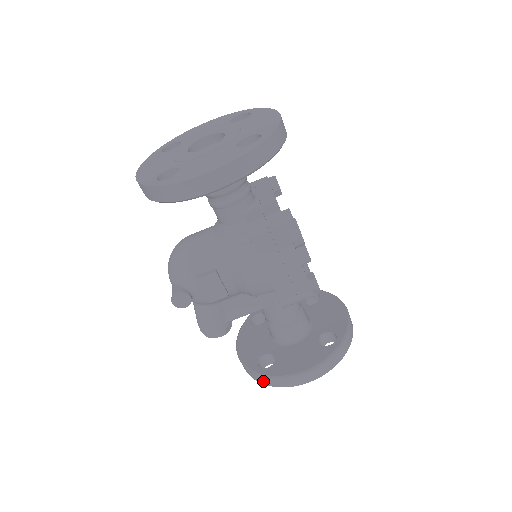
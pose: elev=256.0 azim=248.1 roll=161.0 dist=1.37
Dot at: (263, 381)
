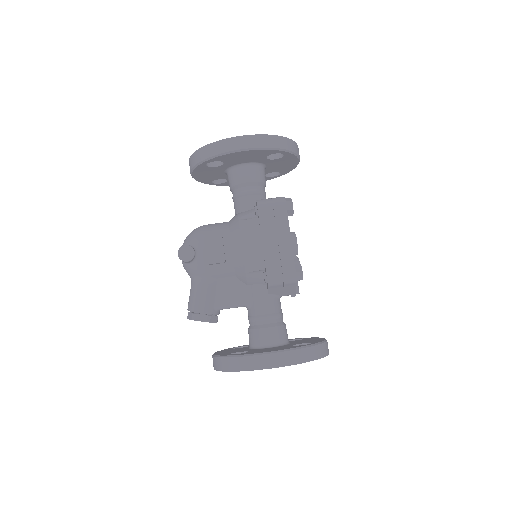
Dot at: (230, 366)
